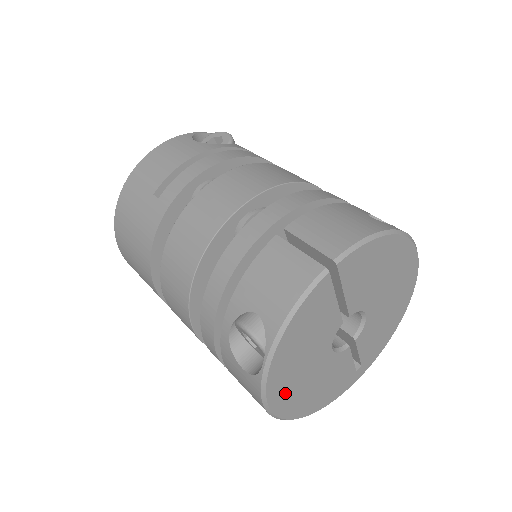
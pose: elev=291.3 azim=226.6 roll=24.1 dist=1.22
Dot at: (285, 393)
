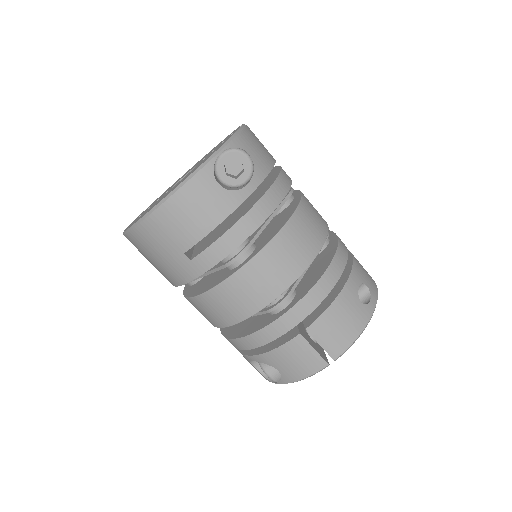
Dot at: occluded
